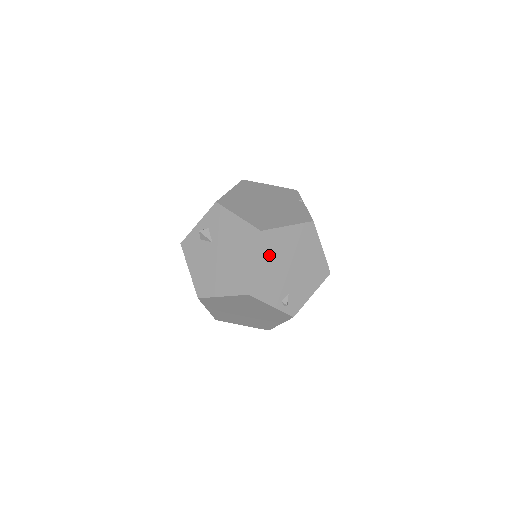
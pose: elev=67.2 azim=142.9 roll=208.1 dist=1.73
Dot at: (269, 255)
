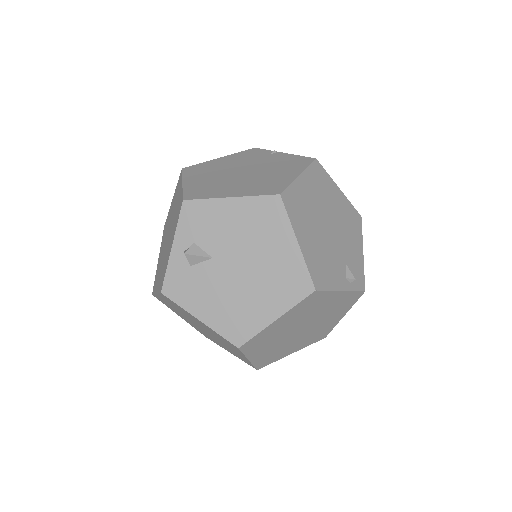
Dot at: (304, 224)
